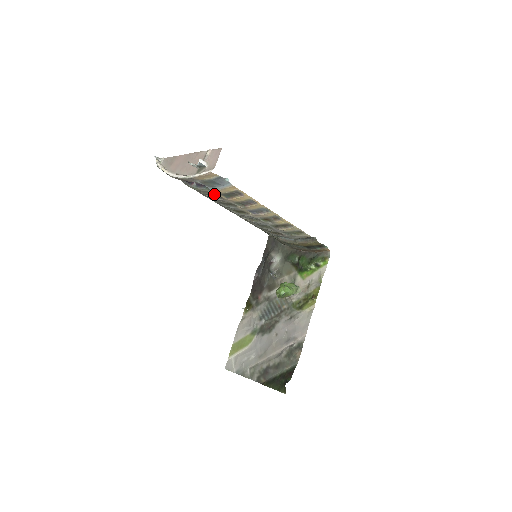
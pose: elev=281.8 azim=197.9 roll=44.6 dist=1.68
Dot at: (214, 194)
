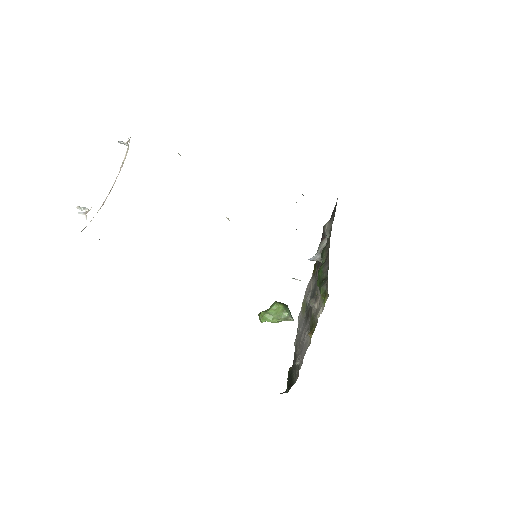
Dot at: occluded
